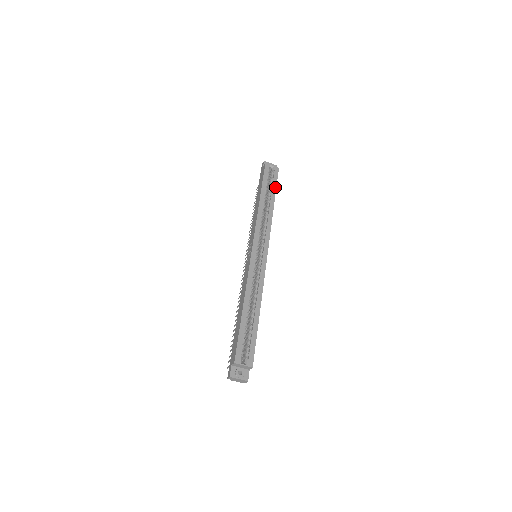
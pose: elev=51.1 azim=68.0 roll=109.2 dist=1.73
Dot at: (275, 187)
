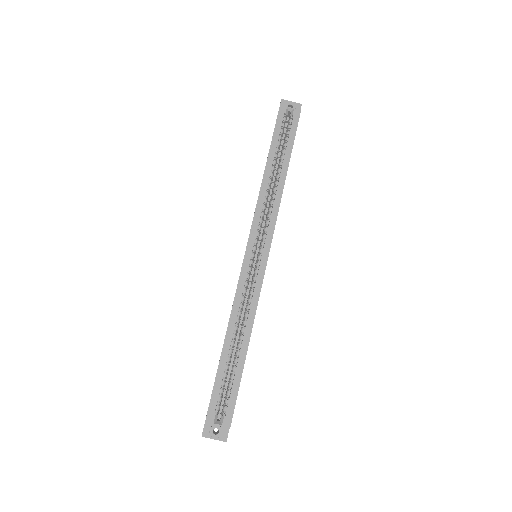
Dot at: (291, 144)
